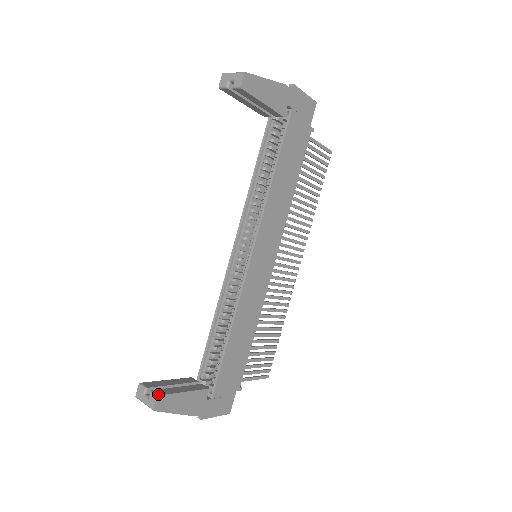
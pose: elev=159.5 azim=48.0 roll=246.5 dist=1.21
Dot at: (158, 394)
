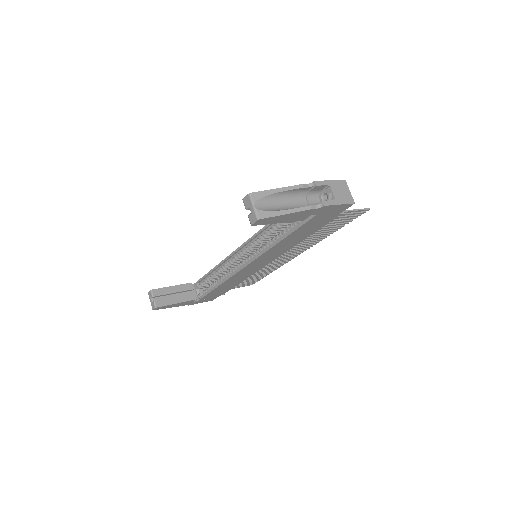
Dot at: (157, 306)
